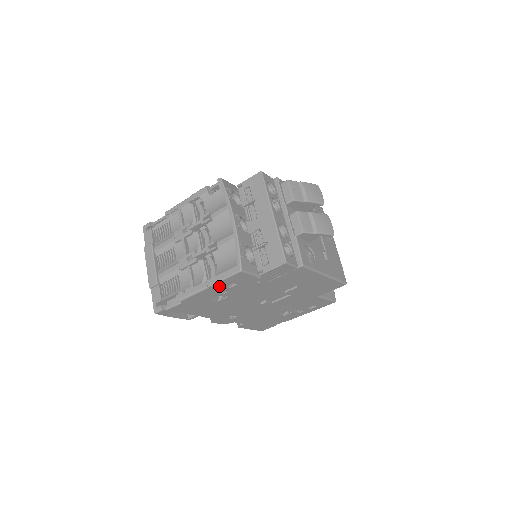
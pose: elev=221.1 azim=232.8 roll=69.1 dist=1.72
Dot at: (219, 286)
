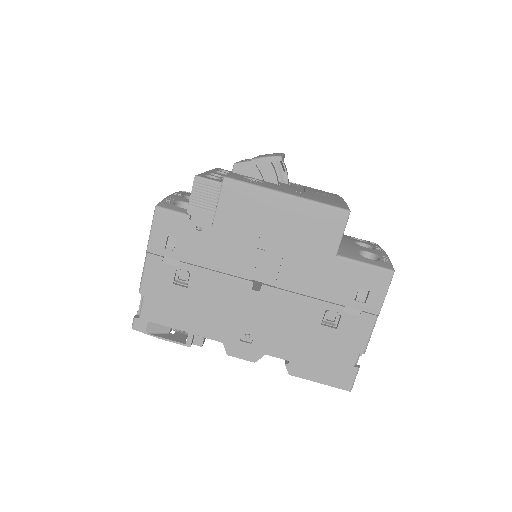
Dot at: (158, 247)
